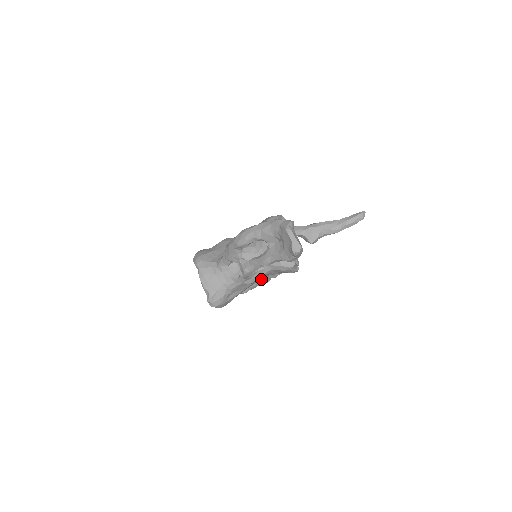
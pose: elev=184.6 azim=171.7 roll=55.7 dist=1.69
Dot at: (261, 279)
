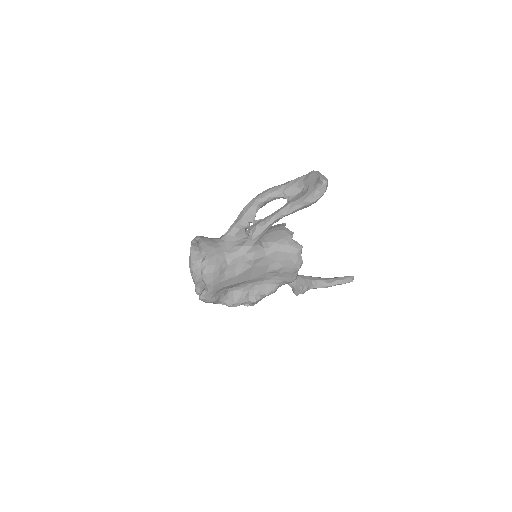
Dot at: (252, 291)
